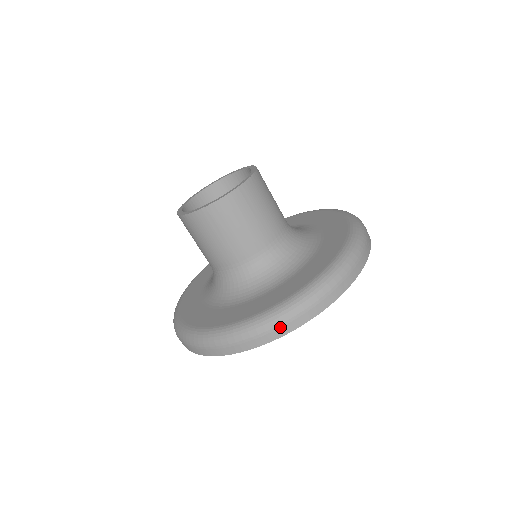
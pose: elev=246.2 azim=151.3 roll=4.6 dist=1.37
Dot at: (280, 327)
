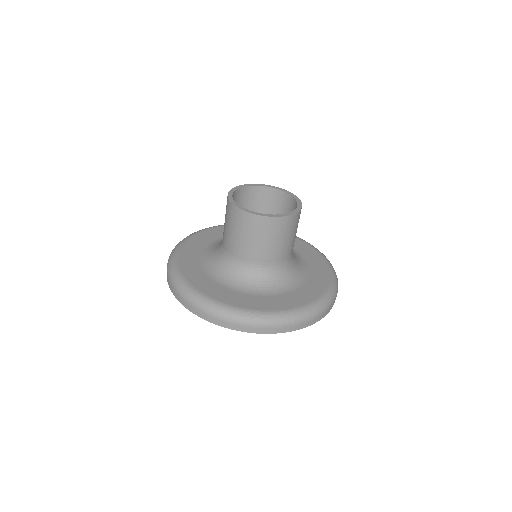
Dot at: (199, 310)
